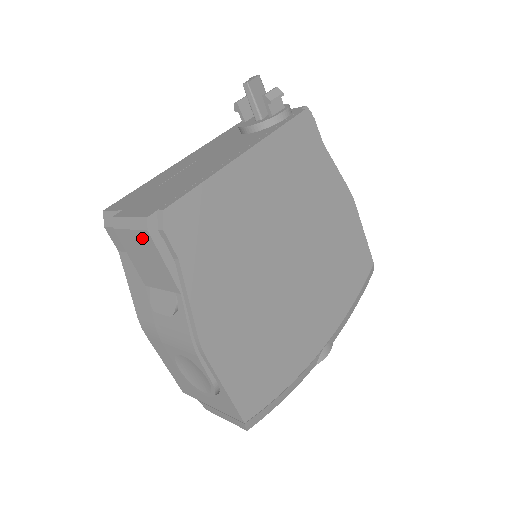
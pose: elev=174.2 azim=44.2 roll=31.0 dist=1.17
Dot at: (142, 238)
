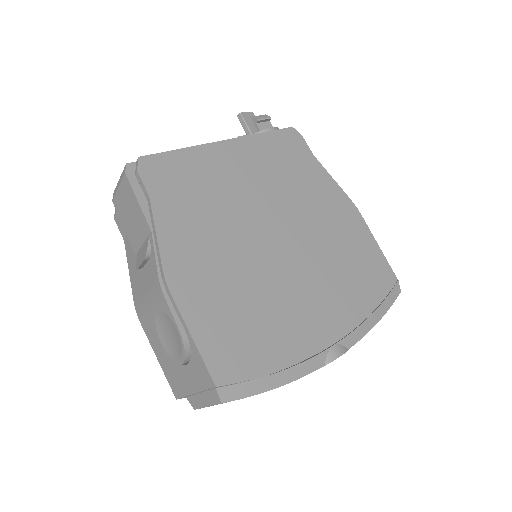
Dot at: (124, 188)
